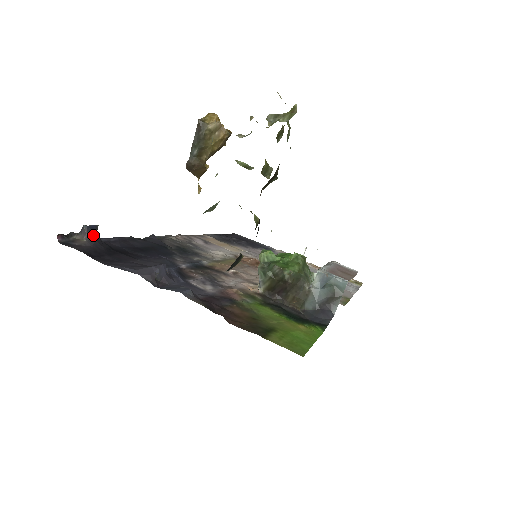
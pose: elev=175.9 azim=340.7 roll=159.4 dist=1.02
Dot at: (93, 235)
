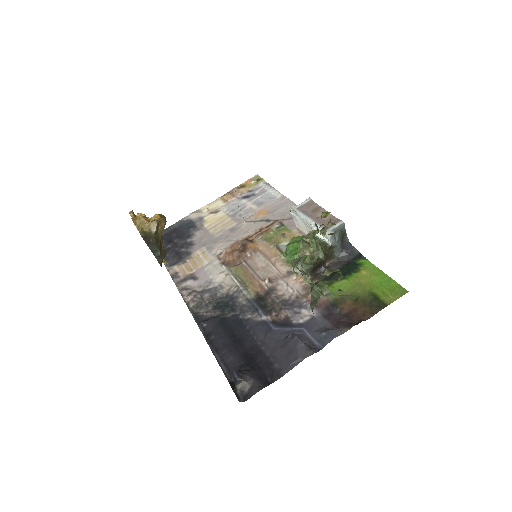
Dot at: (242, 375)
